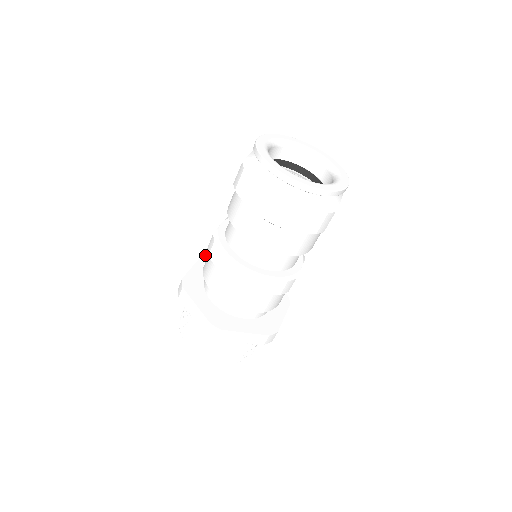
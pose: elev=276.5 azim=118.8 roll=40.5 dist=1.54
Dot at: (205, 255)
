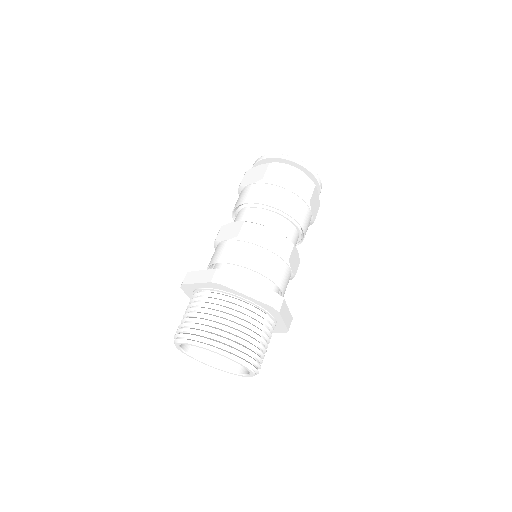
Dot at: occluded
